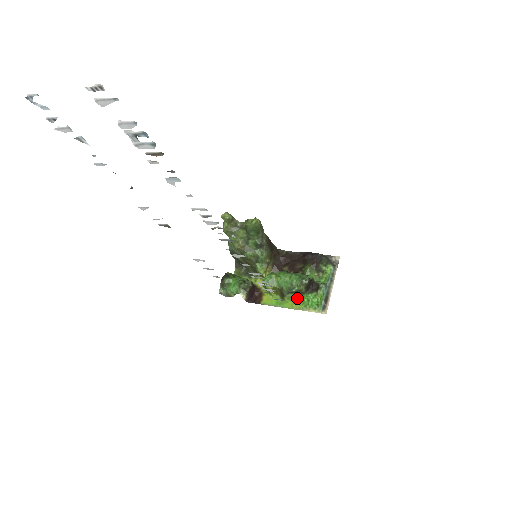
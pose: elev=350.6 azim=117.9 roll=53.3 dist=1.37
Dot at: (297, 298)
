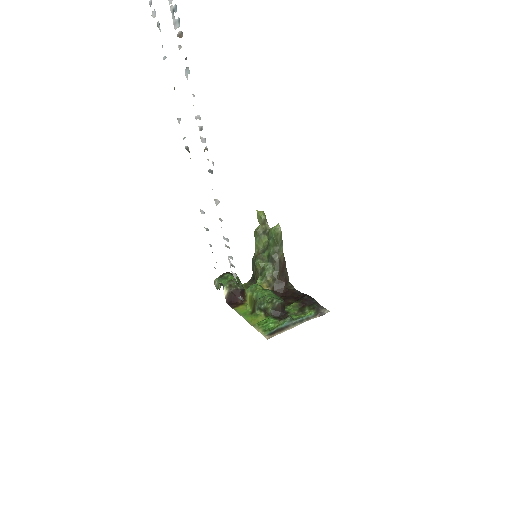
Dot at: (261, 317)
